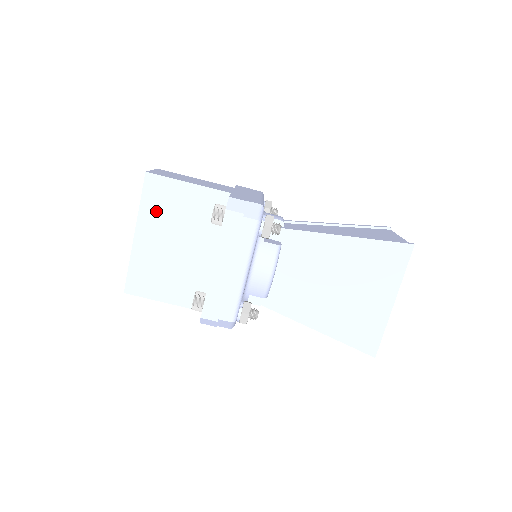
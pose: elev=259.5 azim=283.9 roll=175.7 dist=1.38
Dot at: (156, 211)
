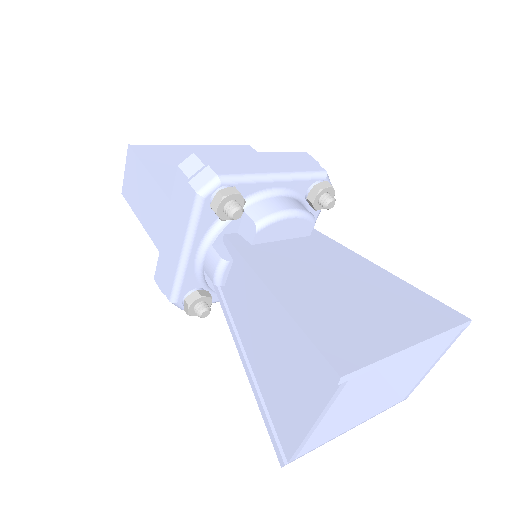
Dot at: occluded
